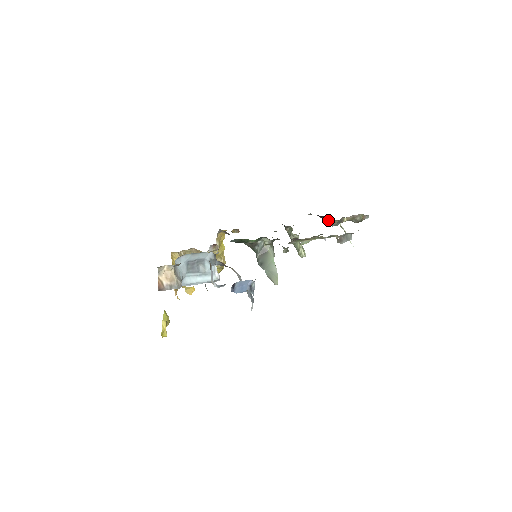
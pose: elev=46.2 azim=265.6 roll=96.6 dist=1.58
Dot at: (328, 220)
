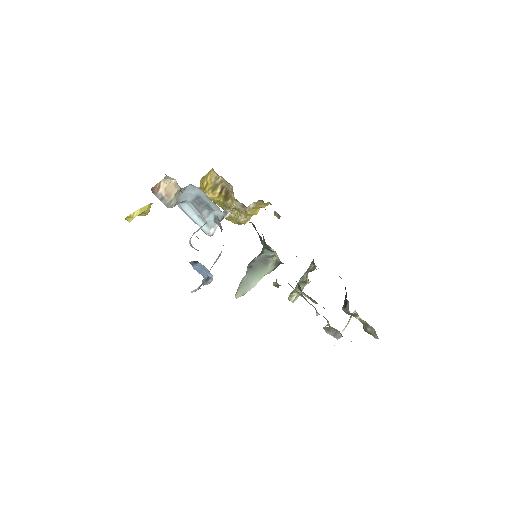
Dot at: (346, 301)
